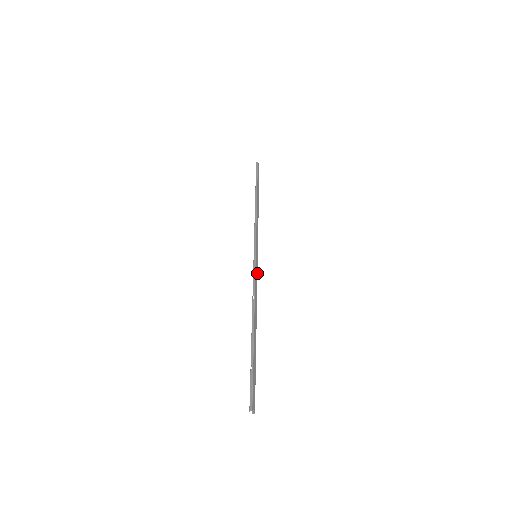
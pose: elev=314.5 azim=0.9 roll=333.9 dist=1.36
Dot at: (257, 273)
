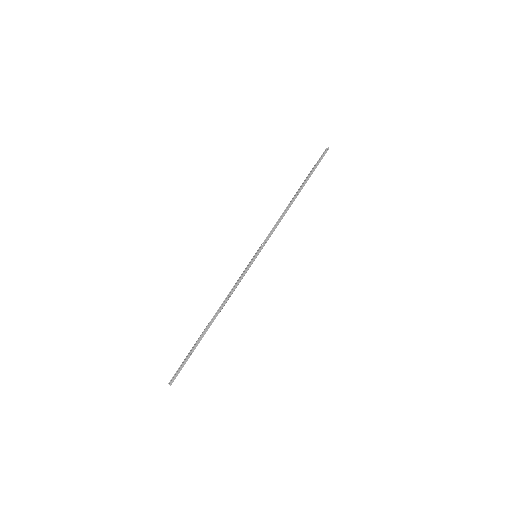
Dot at: (245, 272)
